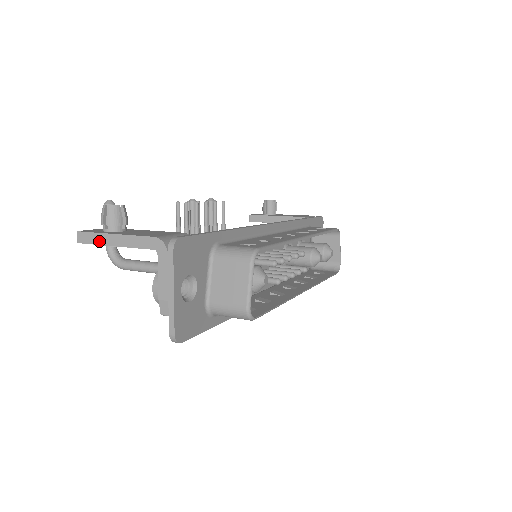
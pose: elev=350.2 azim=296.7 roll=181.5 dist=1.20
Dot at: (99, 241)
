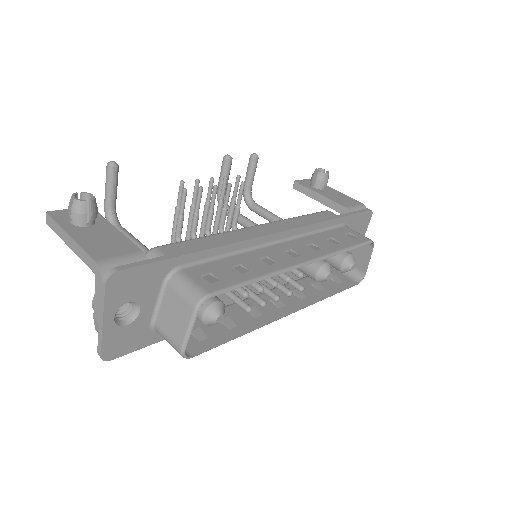
Dot at: (59, 233)
